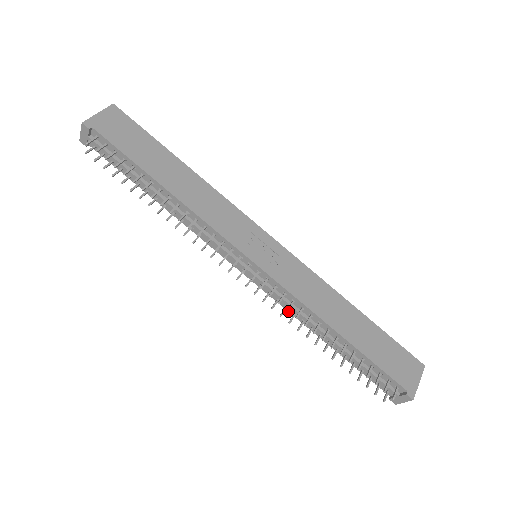
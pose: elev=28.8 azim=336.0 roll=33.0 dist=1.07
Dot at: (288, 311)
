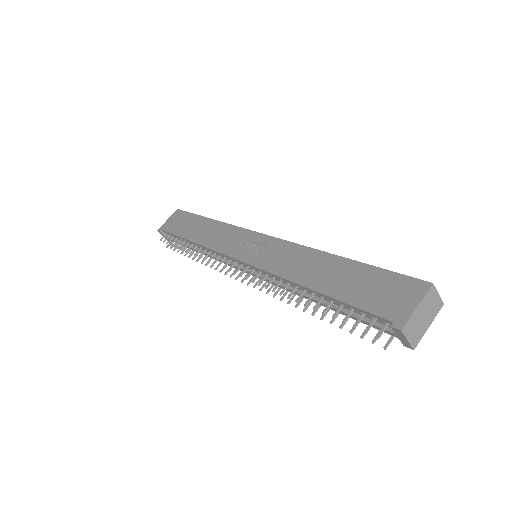
Dot at: occluded
